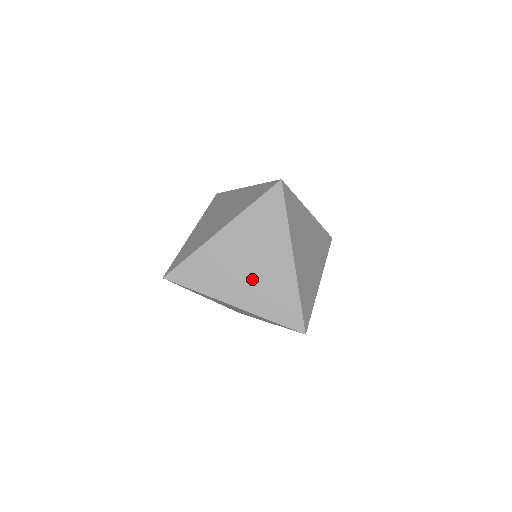
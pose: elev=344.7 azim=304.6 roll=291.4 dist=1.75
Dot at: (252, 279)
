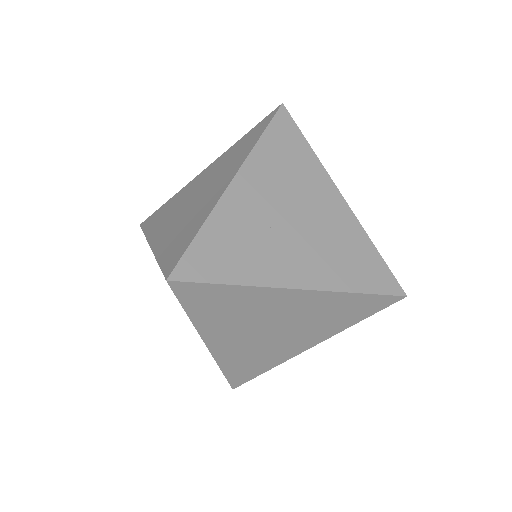
Dot at: (185, 212)
